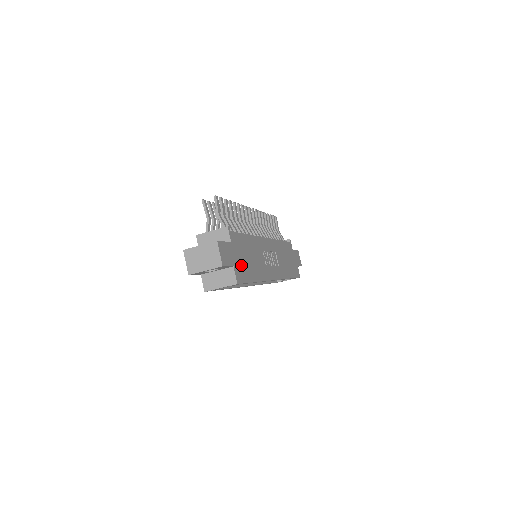
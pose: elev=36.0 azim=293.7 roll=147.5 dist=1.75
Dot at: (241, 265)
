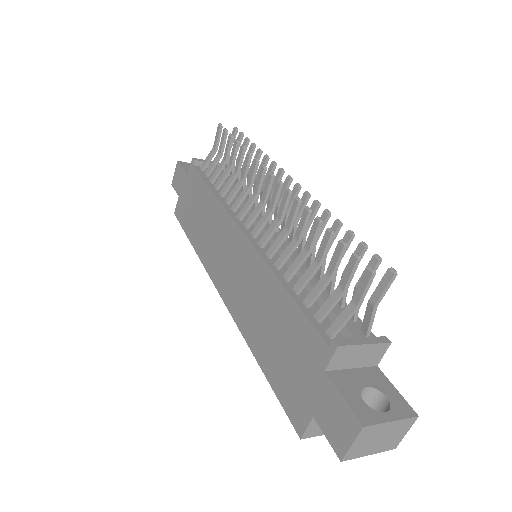
Dot at: occluded
